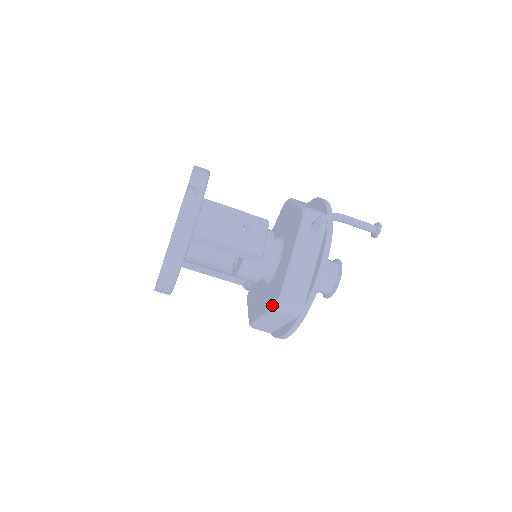
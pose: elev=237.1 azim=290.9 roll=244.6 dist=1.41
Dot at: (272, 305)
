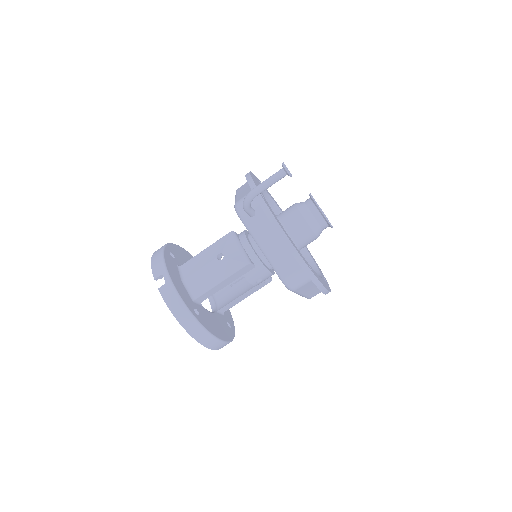
Dot at: occluded
